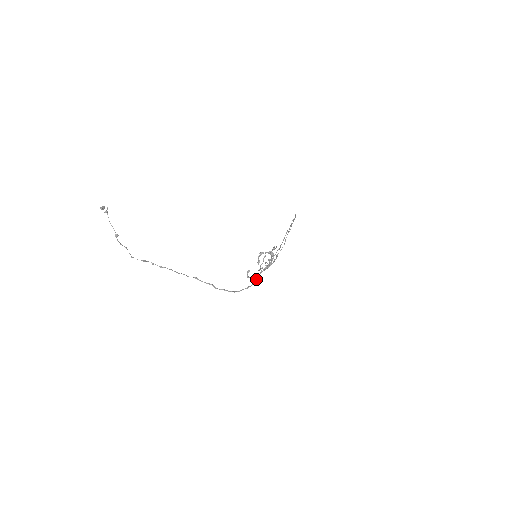
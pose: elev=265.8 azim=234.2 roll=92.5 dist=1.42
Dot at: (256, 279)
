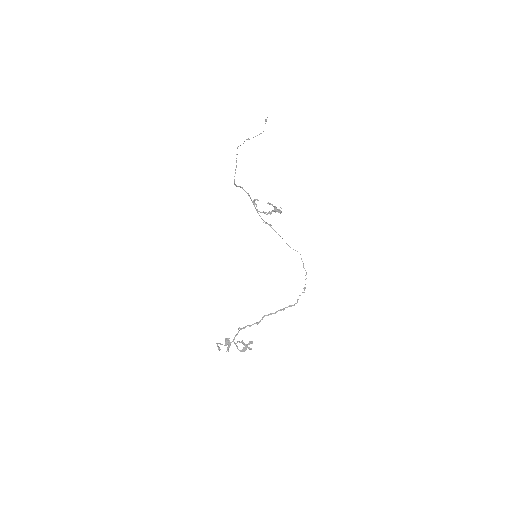
Dot at: occluded
